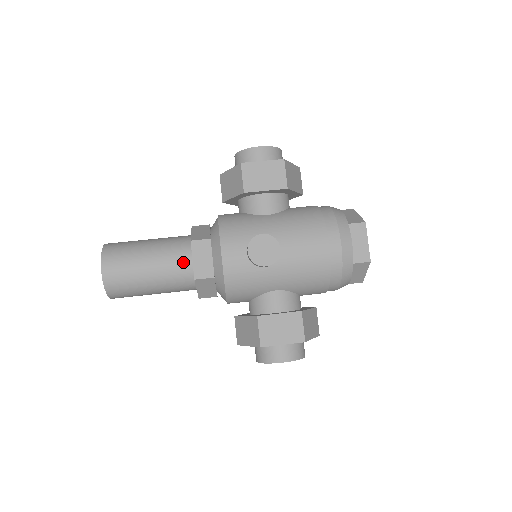
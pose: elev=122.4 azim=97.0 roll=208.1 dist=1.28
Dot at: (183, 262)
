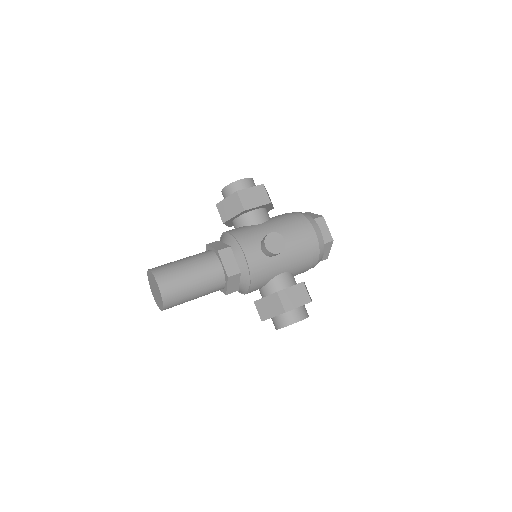
Dot at: (215, 267)
